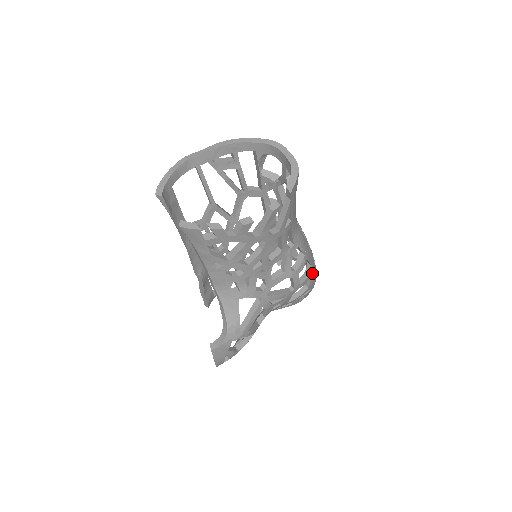
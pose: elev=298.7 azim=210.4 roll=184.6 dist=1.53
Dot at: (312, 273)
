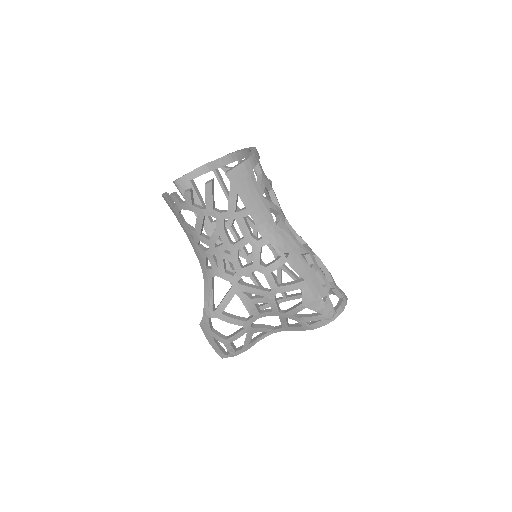
Dot at: (305, 287)
